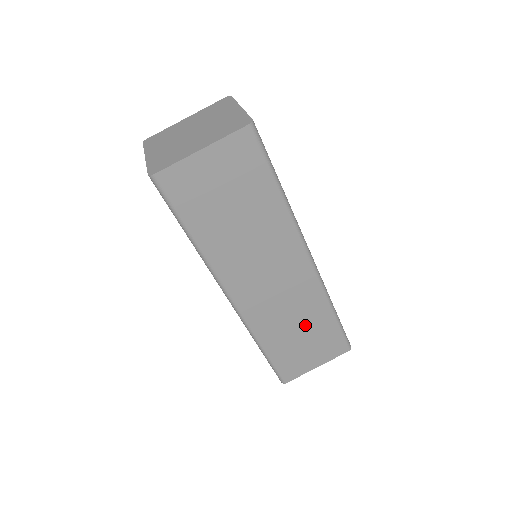
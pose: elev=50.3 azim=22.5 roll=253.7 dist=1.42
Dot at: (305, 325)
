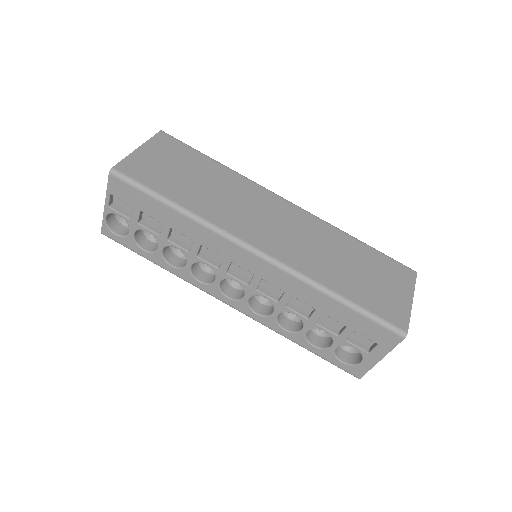
Dot at: (347, 257)
